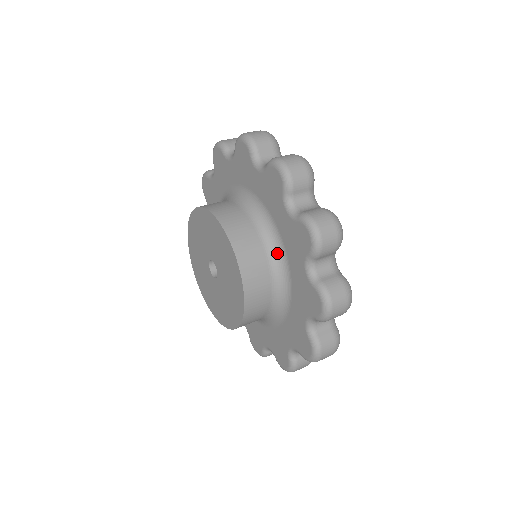
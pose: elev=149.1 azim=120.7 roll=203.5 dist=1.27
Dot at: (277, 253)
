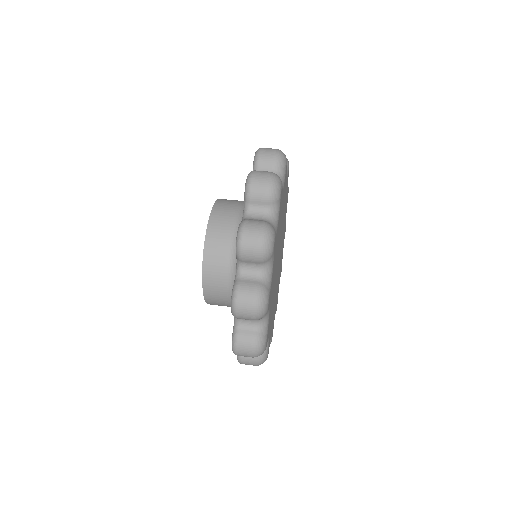
Dot at: occluded
